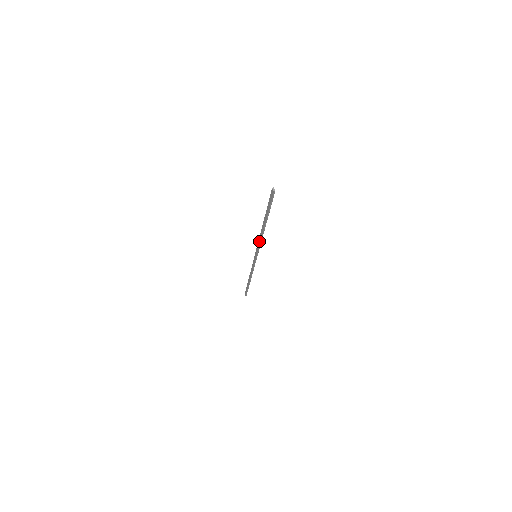
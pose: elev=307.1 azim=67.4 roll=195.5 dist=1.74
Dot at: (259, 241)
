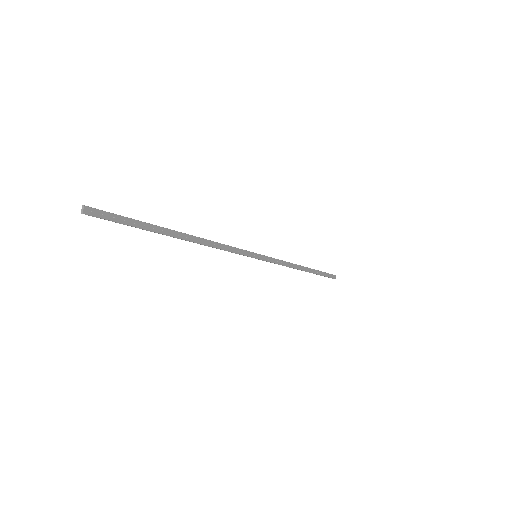
Dot at: (220, 246)
